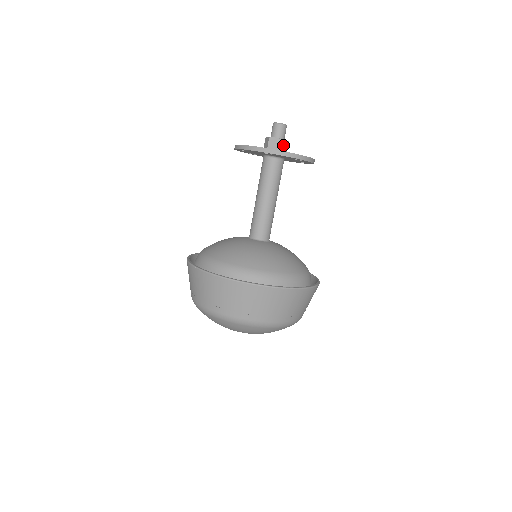
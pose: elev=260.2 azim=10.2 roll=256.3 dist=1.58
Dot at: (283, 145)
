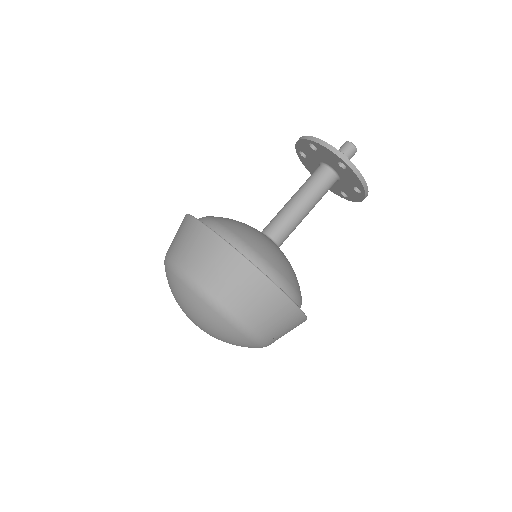
Dot at: occluded
